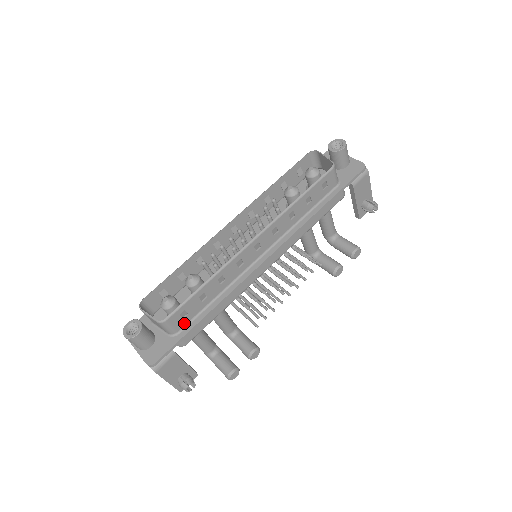
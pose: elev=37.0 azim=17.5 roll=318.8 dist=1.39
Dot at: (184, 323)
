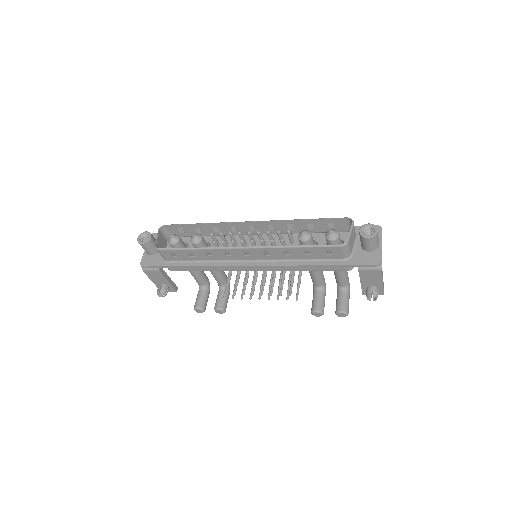
Dot at: (173, 259)
